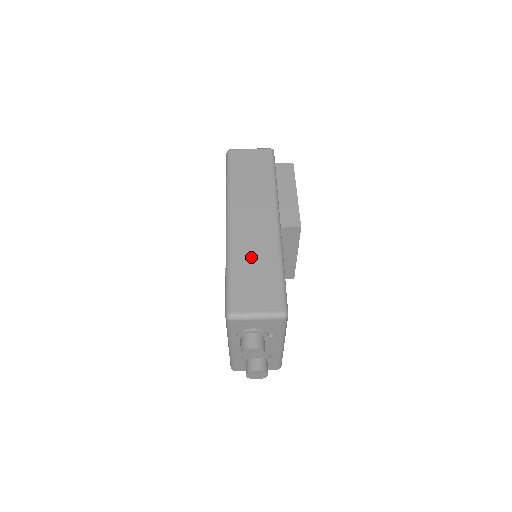
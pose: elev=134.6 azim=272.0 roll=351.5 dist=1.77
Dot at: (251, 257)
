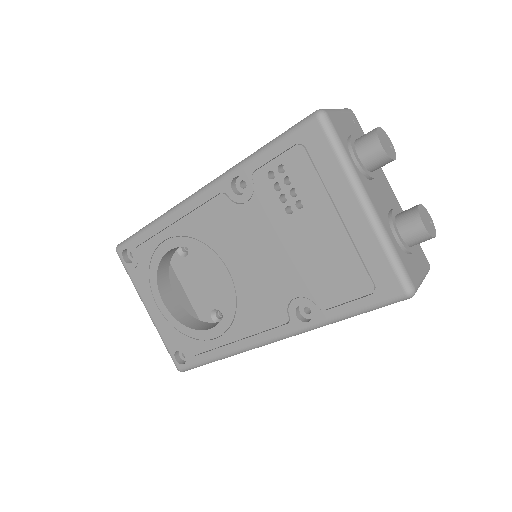
Dot at: occluded
